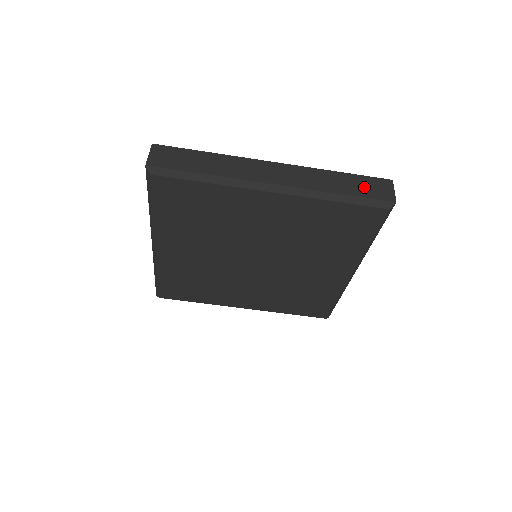
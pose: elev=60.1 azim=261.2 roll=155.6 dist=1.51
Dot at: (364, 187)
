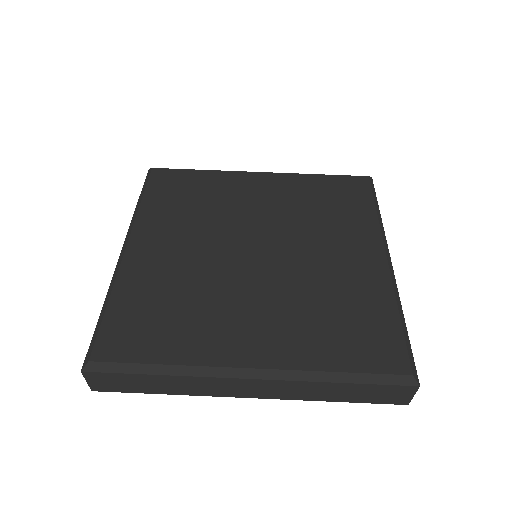
Dot at: occluded
